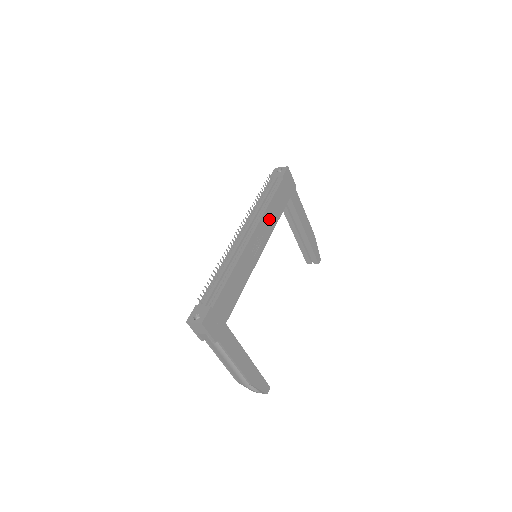
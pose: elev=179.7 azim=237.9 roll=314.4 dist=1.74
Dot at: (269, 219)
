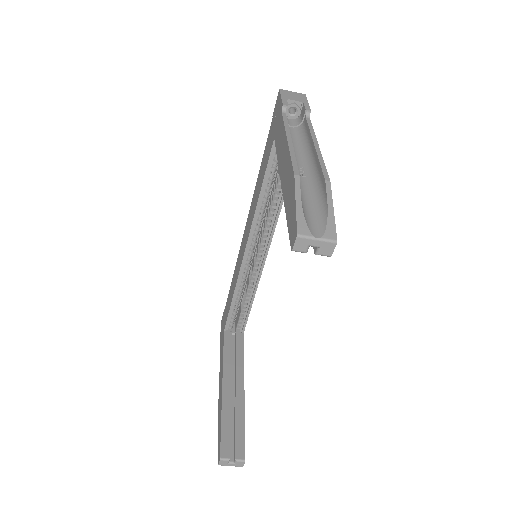
Dot at: occluded
